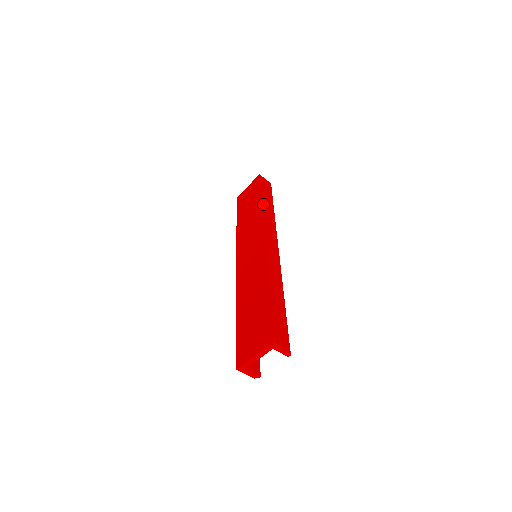
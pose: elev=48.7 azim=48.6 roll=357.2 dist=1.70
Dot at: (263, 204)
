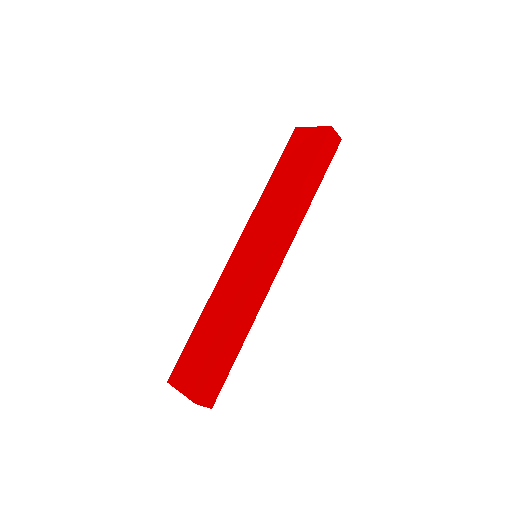
Dot at: (302, 190)
